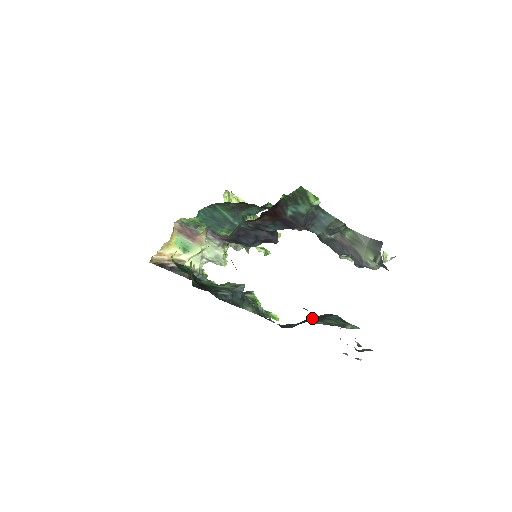
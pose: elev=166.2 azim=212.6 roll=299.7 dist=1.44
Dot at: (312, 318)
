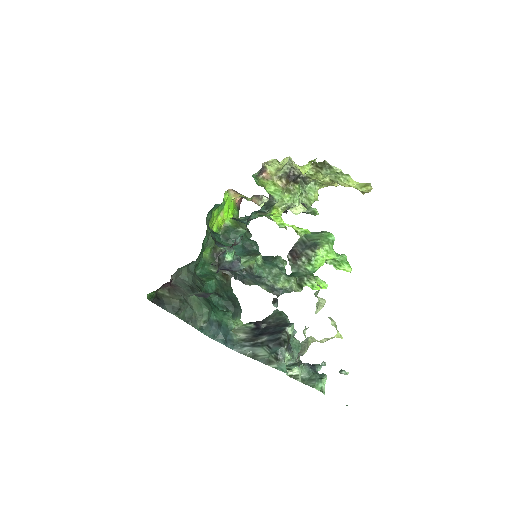
Dot at: (276, 332)
